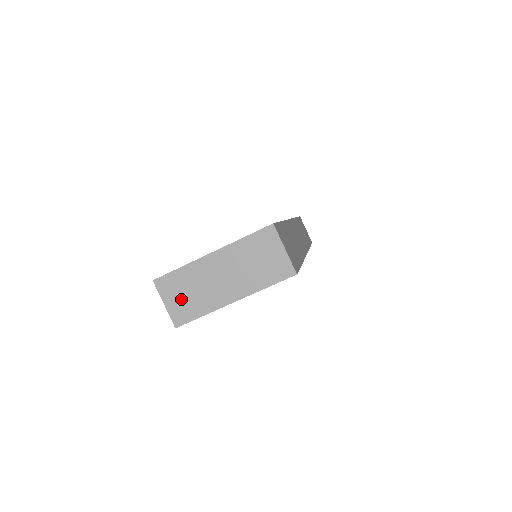
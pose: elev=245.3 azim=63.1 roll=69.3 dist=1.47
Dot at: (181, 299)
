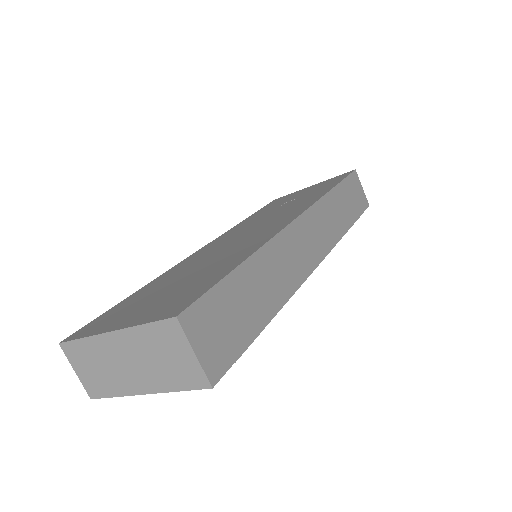
Dot at: (90, 372)
